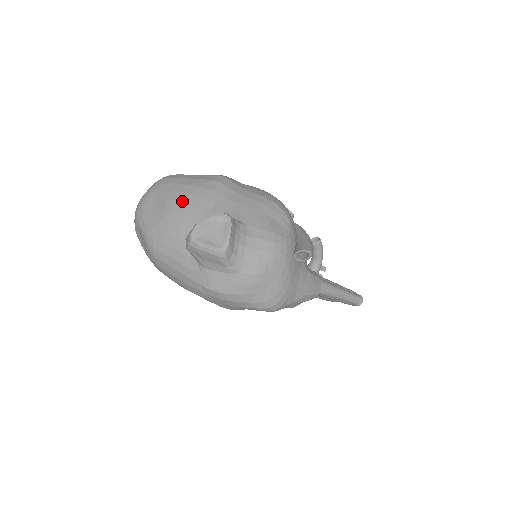
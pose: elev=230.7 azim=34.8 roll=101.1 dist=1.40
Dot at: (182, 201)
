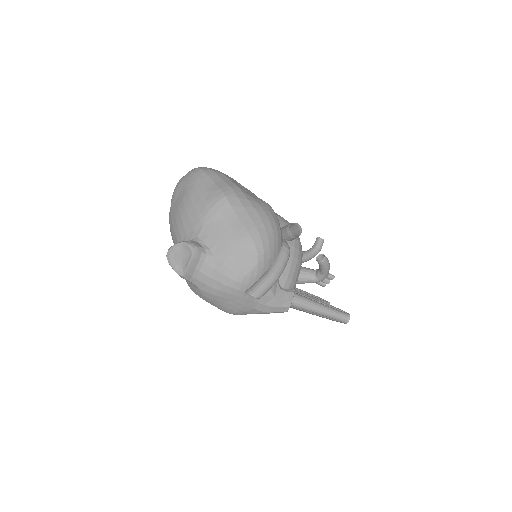
Dot at: (187, 209)
